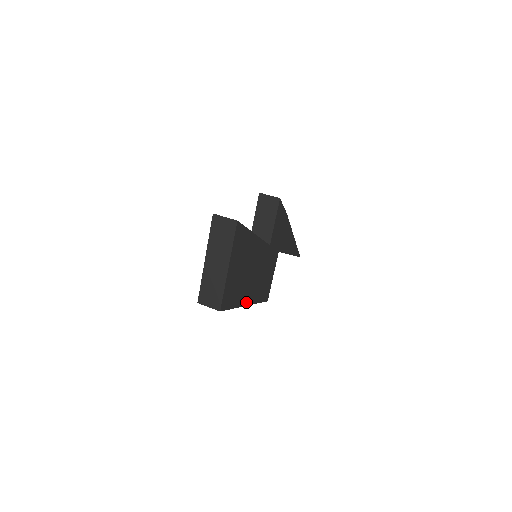
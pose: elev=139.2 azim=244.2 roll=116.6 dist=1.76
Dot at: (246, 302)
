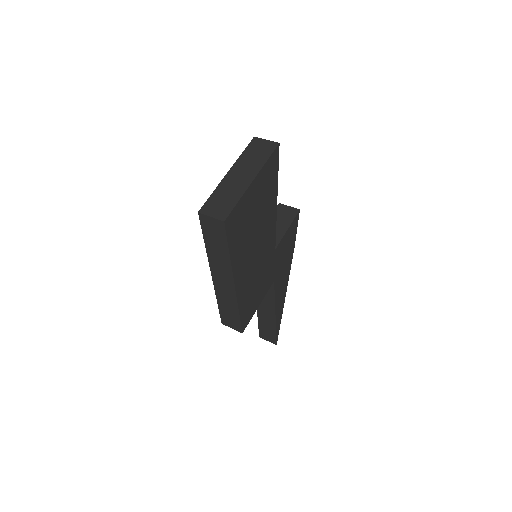
Dot at: (236, 277)
